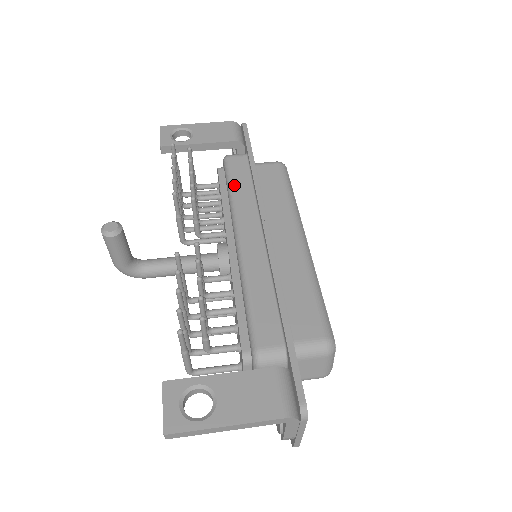
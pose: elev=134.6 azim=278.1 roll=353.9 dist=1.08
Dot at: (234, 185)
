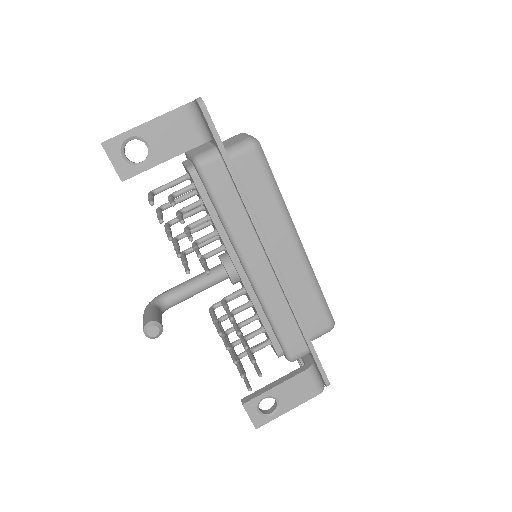
Dot at: (224, 209)
